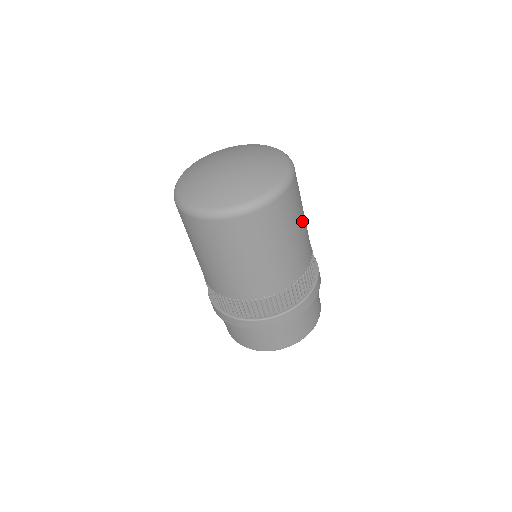
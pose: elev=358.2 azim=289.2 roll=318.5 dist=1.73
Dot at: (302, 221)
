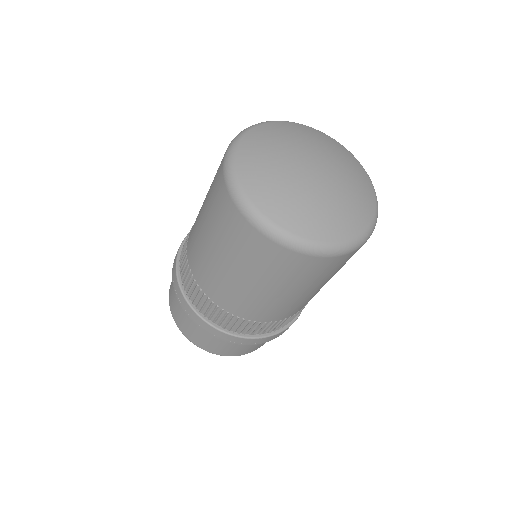
Dot at: occluded
